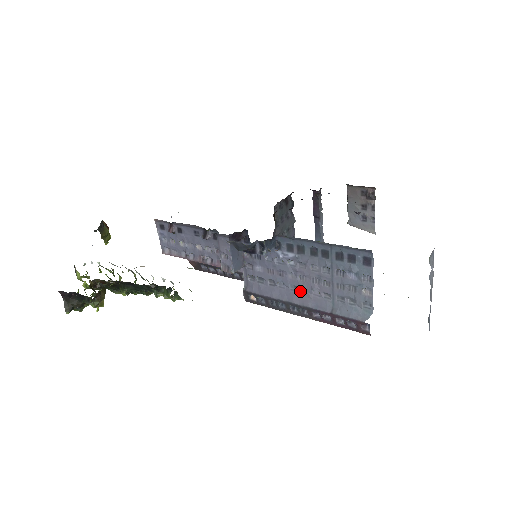
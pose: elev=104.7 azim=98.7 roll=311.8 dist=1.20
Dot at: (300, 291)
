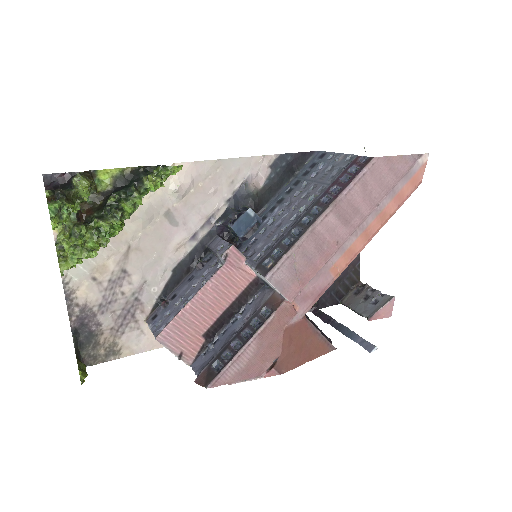
Dot at: (302, 212)
